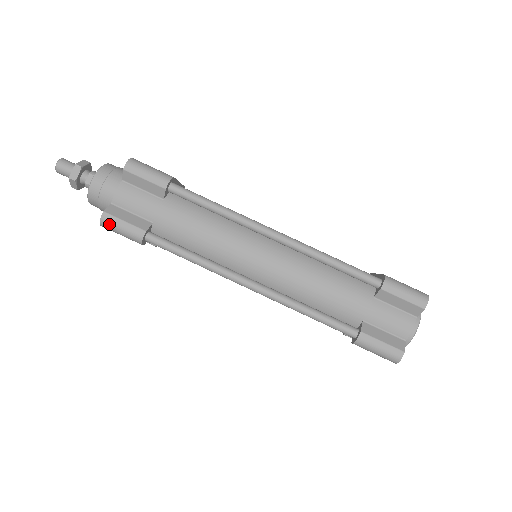
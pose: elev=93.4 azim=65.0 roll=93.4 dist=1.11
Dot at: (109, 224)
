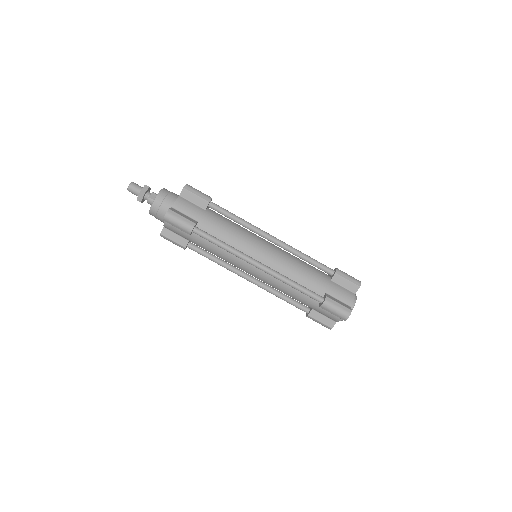
Dot at: (172, 217)
